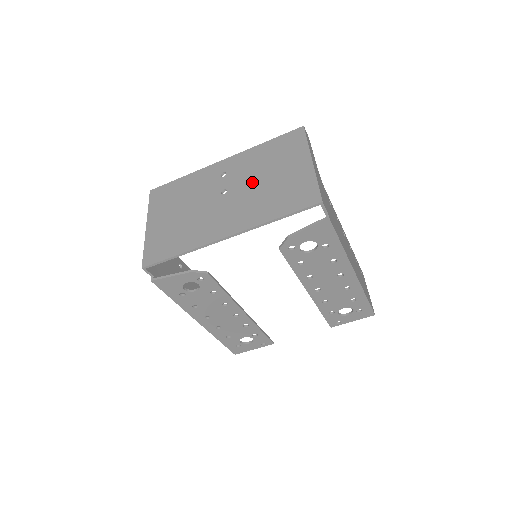
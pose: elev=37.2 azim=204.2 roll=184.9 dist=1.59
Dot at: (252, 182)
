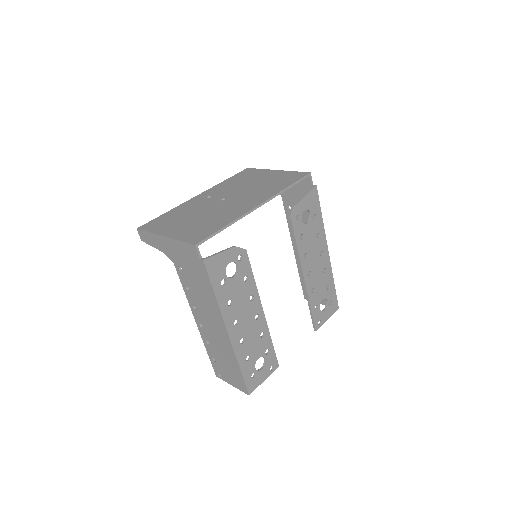
Dot at: (242, 189)
